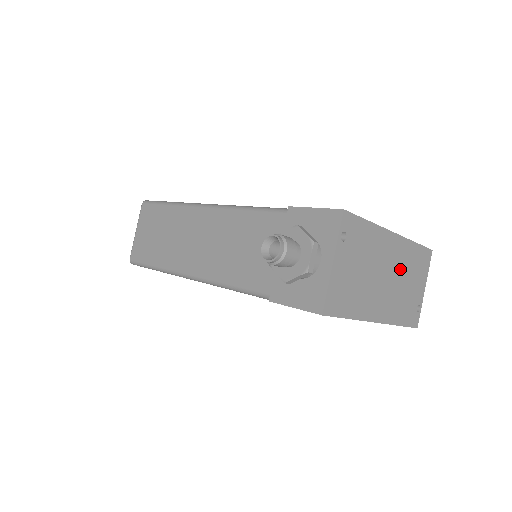
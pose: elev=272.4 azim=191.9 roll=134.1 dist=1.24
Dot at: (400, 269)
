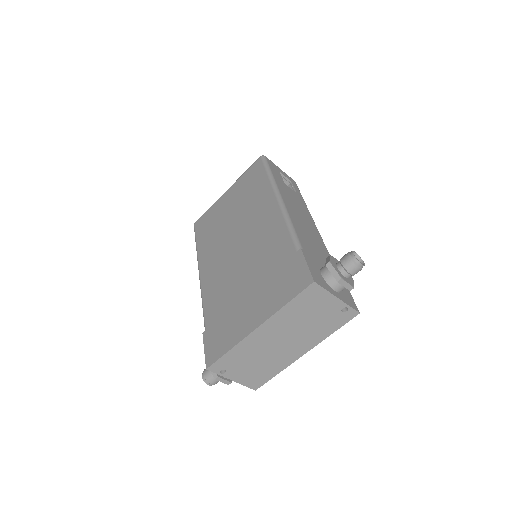
Dot at: (290, 326)
